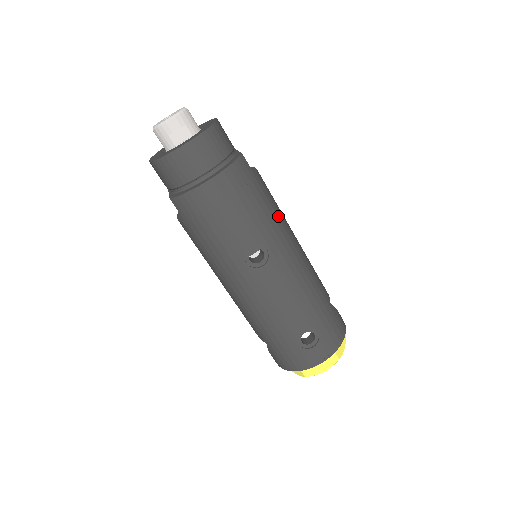
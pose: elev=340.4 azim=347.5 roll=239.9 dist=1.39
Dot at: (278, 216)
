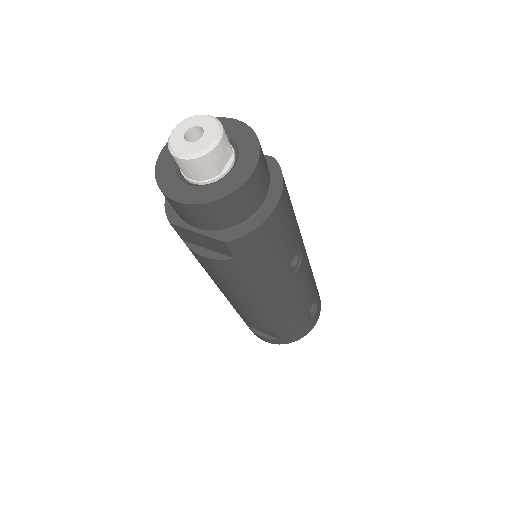
Dot at: occluded
